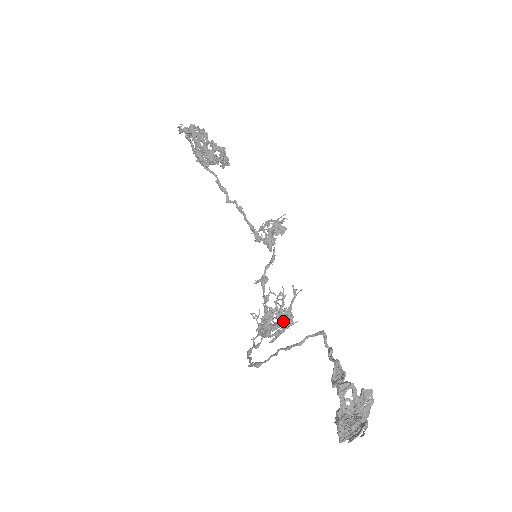
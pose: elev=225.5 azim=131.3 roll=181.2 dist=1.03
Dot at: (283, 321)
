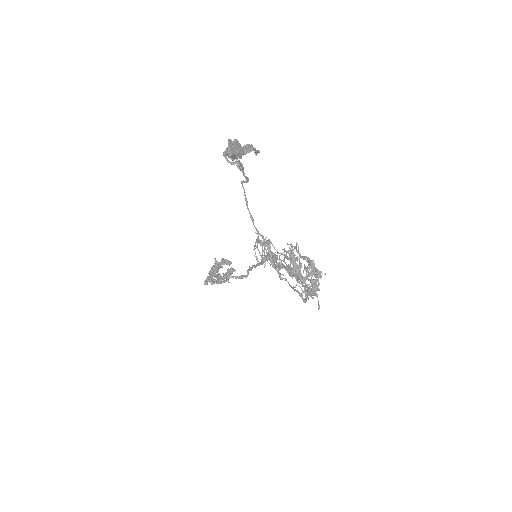
Dot at: (293, 256)
